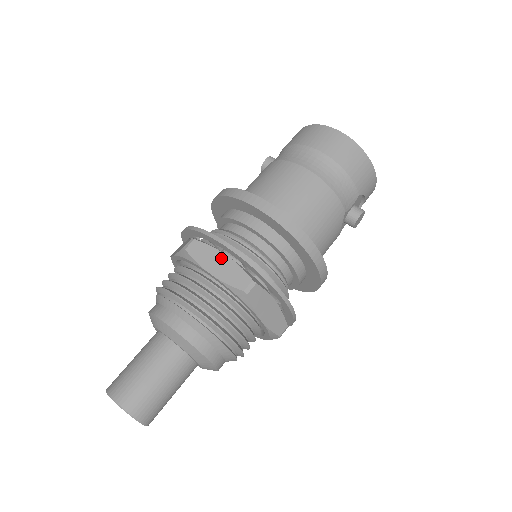
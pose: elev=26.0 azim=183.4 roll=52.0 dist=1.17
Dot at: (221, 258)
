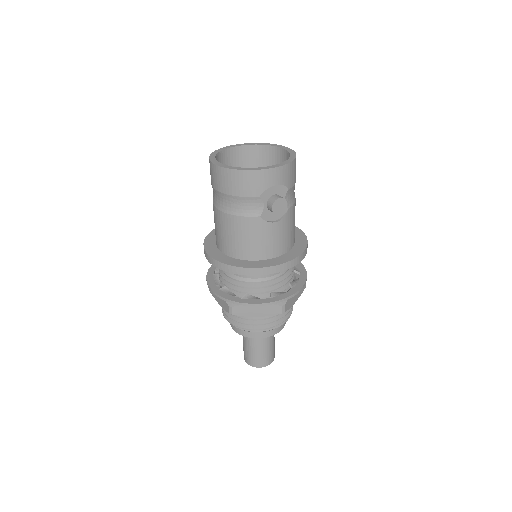
Dot at: occluded
